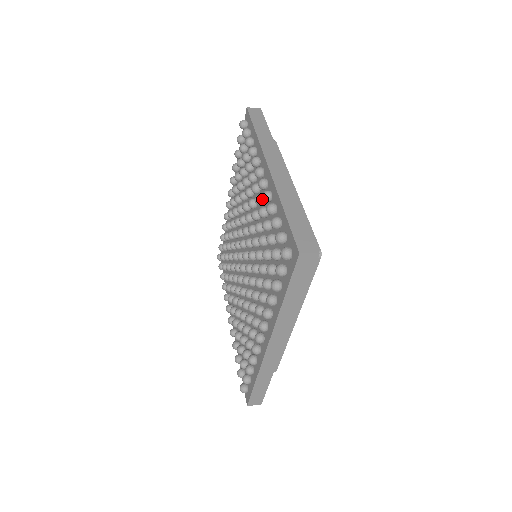
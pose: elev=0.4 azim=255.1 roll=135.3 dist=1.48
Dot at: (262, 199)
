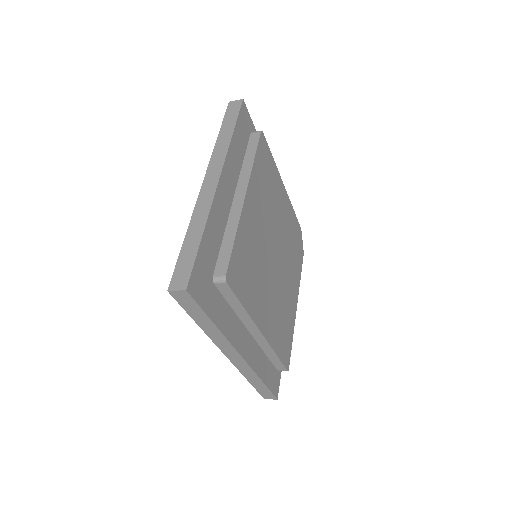
Dot at: occluded
